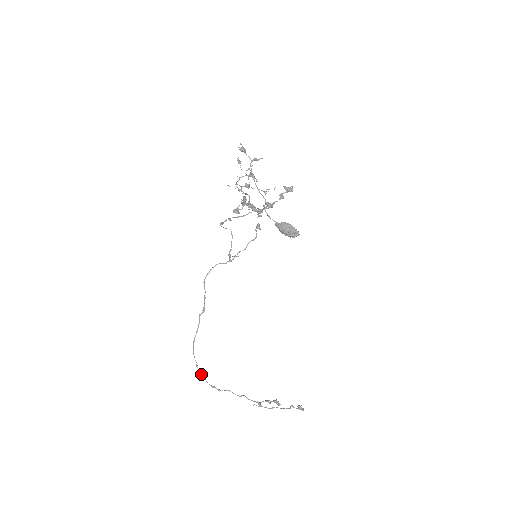
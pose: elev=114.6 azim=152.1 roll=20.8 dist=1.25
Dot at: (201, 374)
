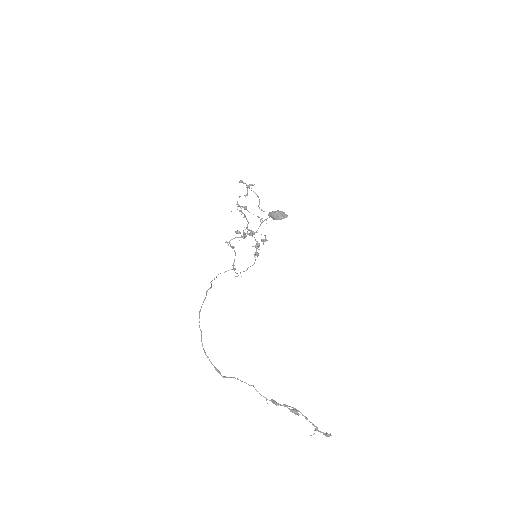
Dot at: (205, 354)
